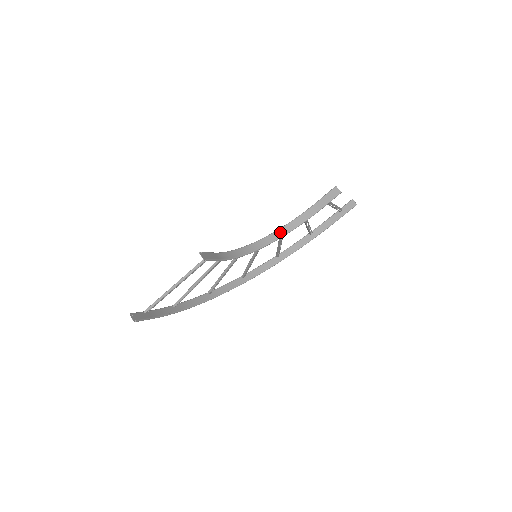
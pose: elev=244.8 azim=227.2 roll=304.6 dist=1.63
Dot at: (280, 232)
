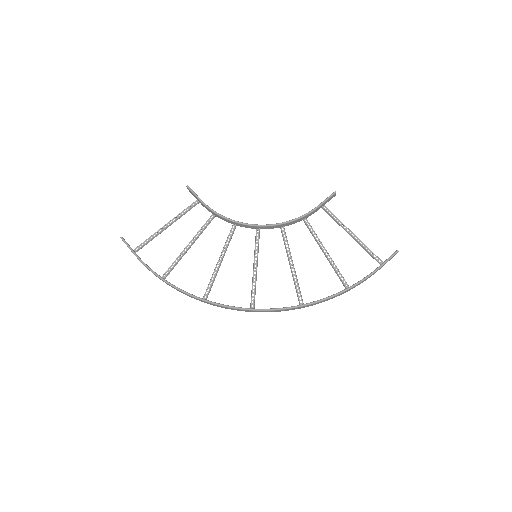
Dot at: (277, 225)
